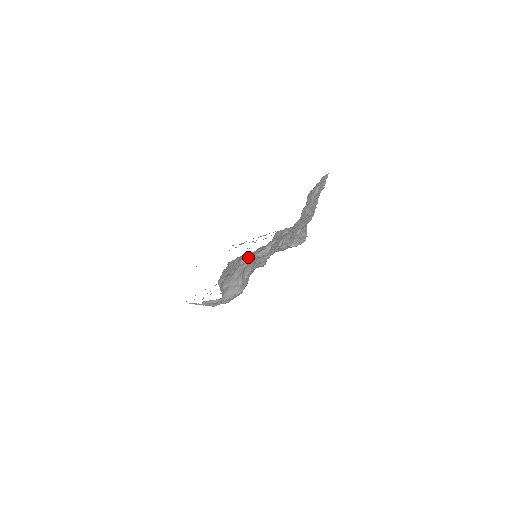
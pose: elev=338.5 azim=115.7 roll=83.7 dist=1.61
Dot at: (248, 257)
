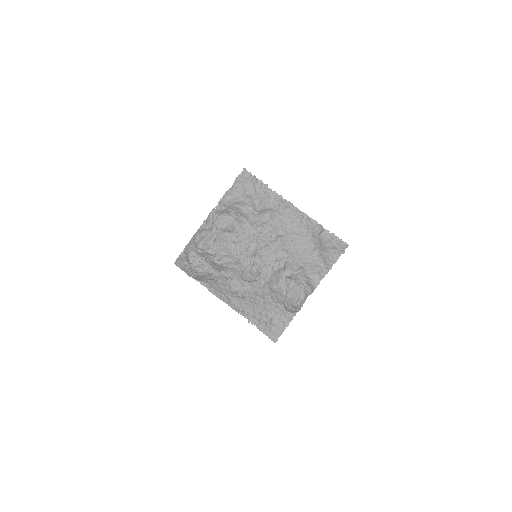
Dot at: (253, 201)
